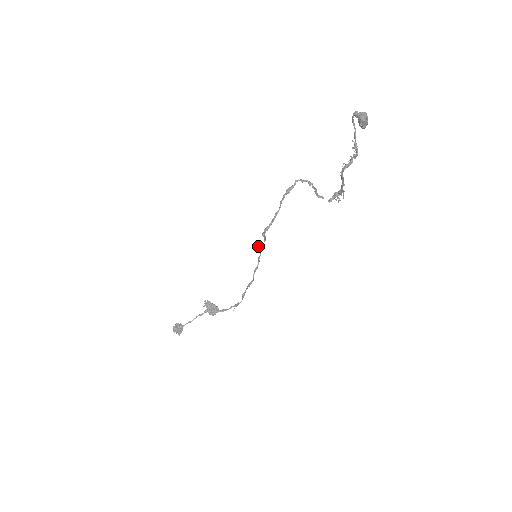
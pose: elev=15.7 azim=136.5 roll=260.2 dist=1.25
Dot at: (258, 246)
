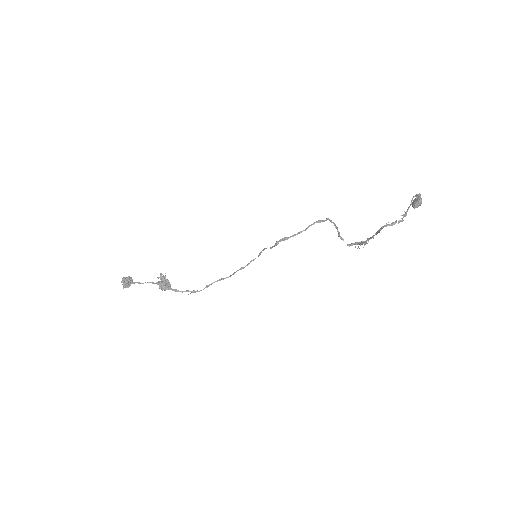
Dot at: (264, 249)
